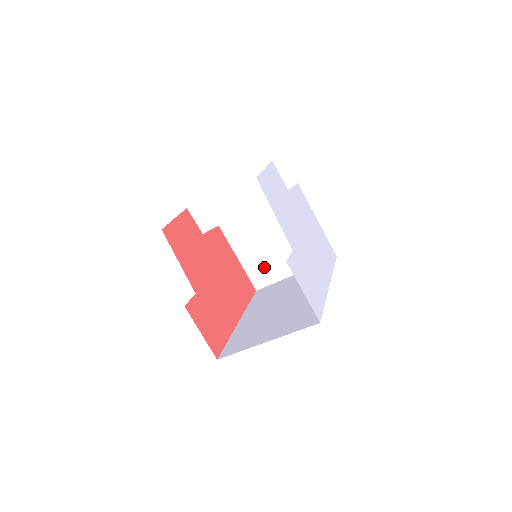
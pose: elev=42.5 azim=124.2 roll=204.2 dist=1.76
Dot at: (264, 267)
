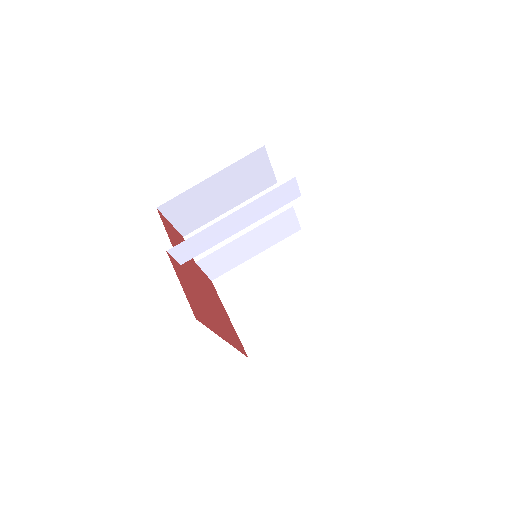
Dot at: (261, 325)
